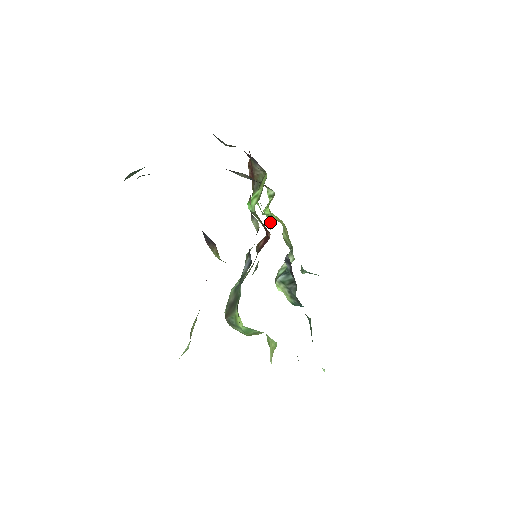
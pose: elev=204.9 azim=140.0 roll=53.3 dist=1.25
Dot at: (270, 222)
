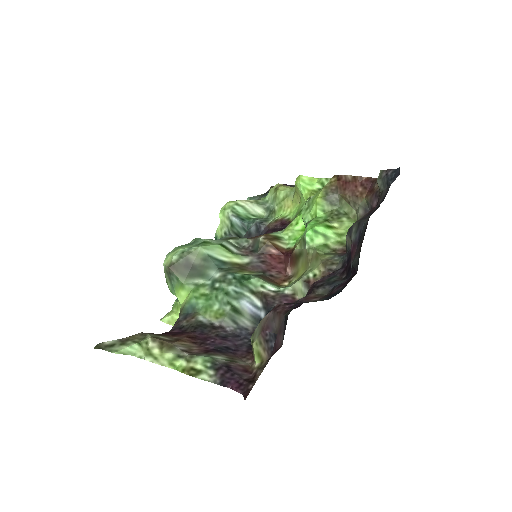
Dot at: (297, 226)
